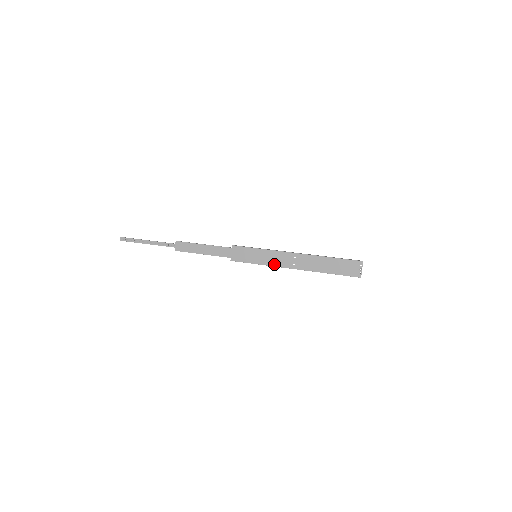
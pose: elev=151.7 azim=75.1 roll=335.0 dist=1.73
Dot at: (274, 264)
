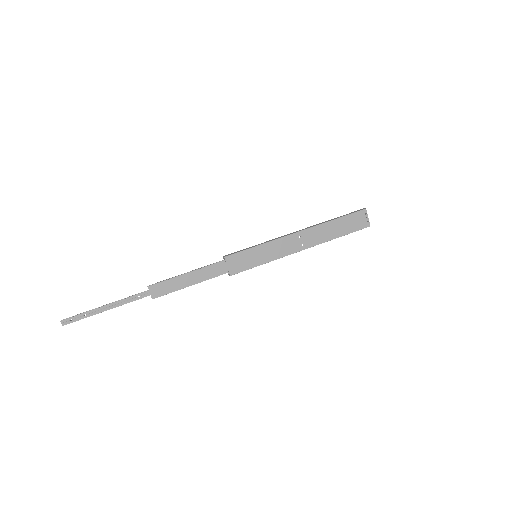
Dot at: (281, 255)
